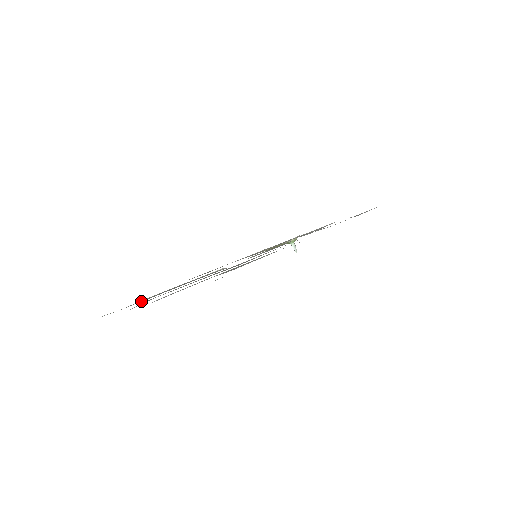
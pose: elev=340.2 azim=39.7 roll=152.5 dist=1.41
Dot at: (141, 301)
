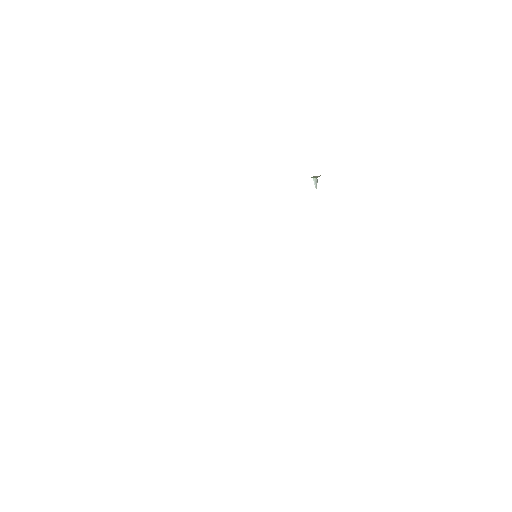
Dot at: occluded
